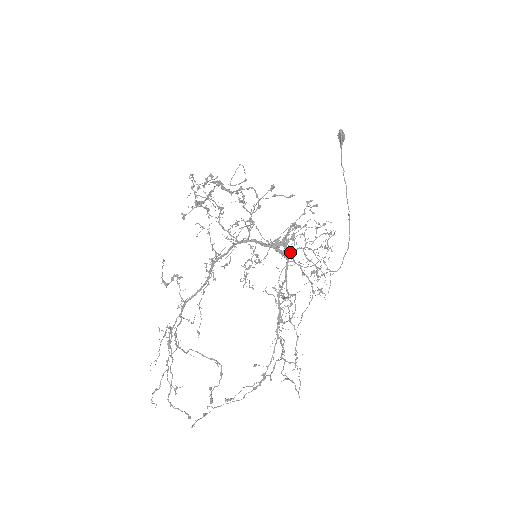
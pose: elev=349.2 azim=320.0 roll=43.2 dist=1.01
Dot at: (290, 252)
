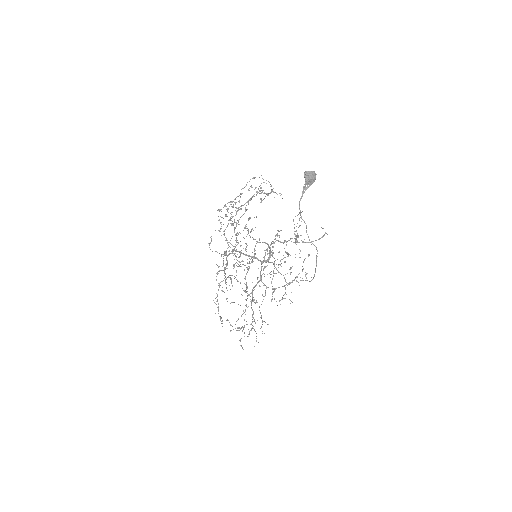
Dot at: (248, 269)
